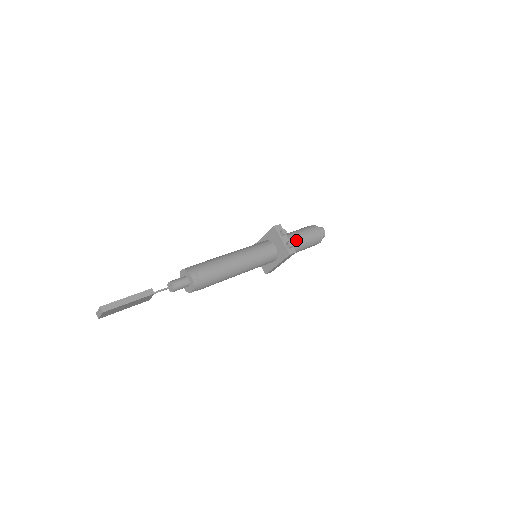
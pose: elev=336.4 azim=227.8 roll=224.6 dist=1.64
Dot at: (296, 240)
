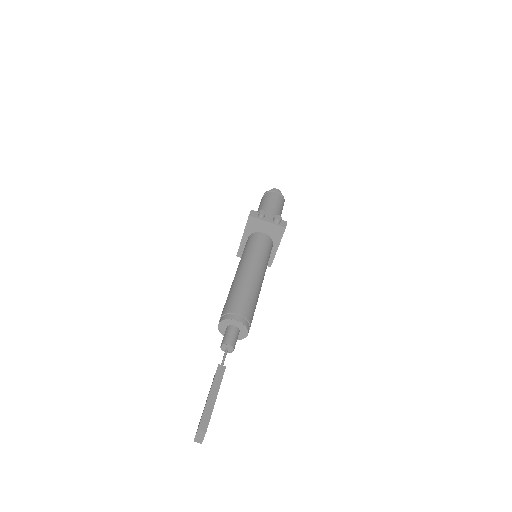
Dot at: (271, 214)
